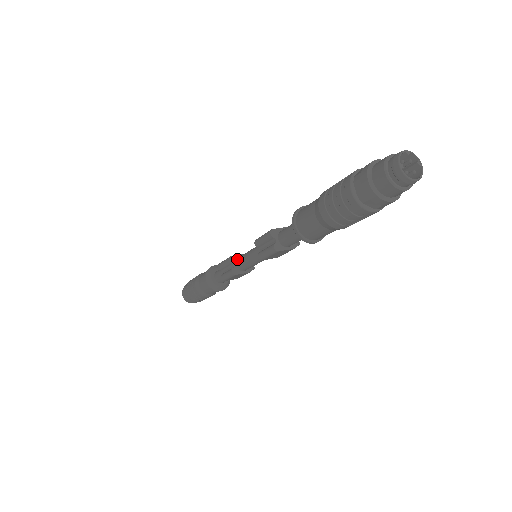
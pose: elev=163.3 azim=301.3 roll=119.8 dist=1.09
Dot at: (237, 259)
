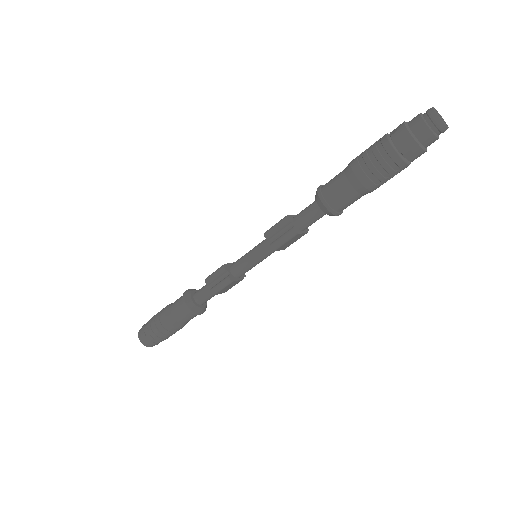
Dot at: (231, 266)
